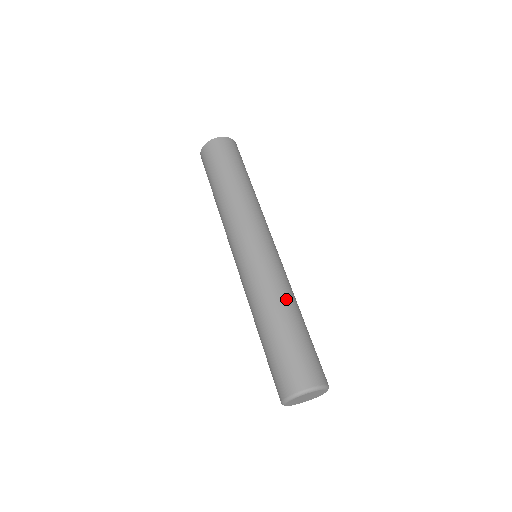
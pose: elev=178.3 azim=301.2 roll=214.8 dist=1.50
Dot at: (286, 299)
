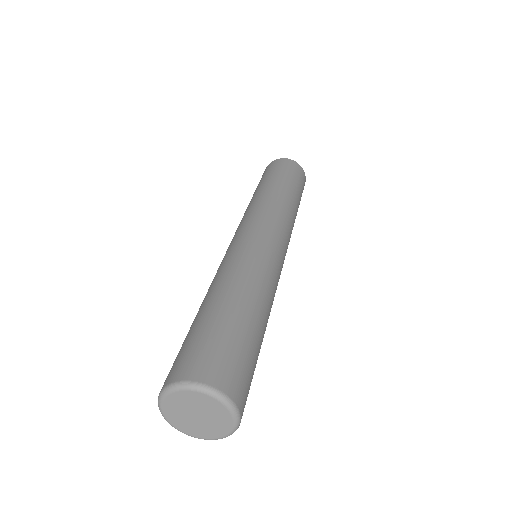
Dot at: (228, 280)
